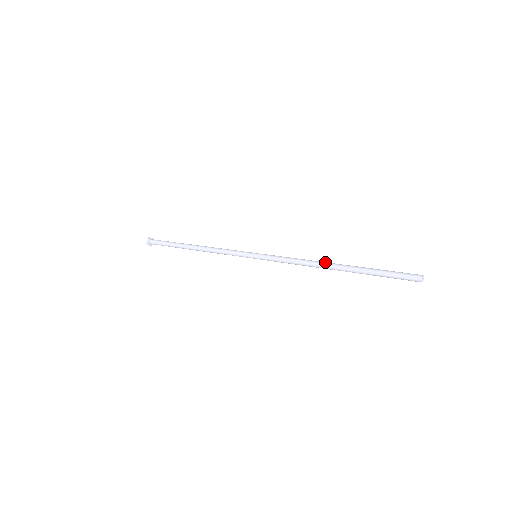
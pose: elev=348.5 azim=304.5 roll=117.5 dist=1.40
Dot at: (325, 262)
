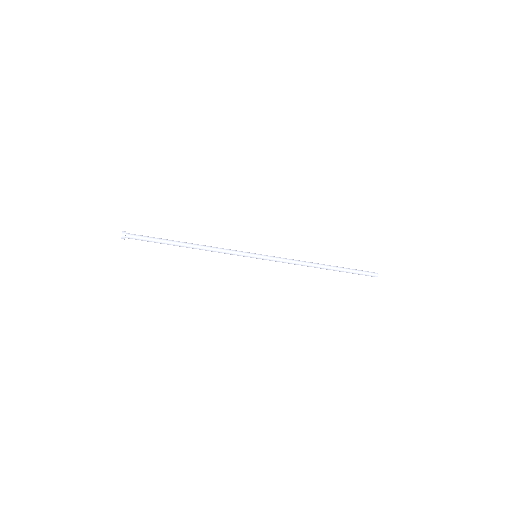
Dot at: (316, 263)
